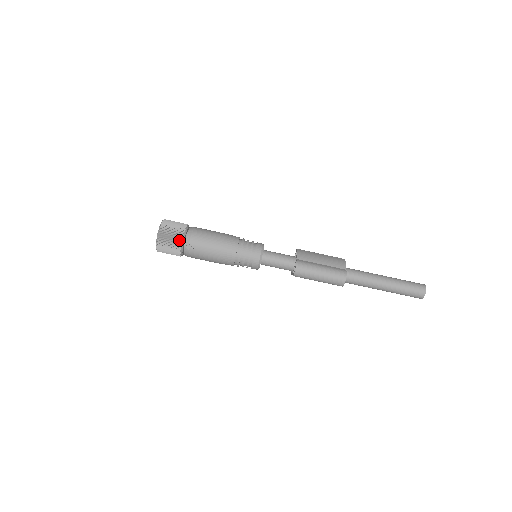
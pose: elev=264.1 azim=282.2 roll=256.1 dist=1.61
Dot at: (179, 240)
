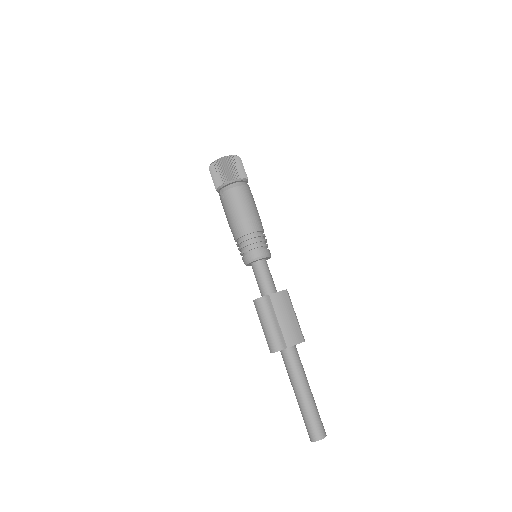
Dot at: (221, 181)
